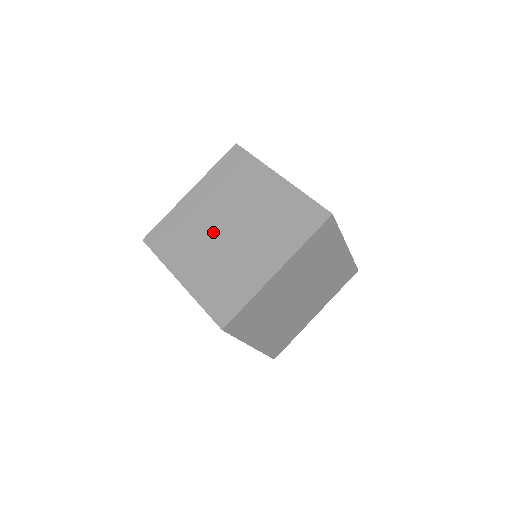
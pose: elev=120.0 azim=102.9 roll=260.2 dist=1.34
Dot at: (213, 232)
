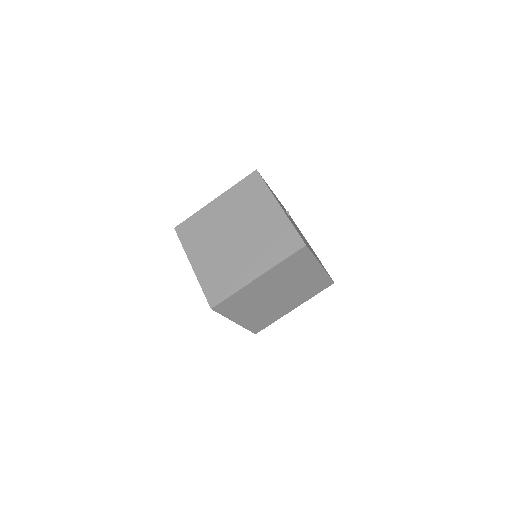
Dot at: (223, 236)
